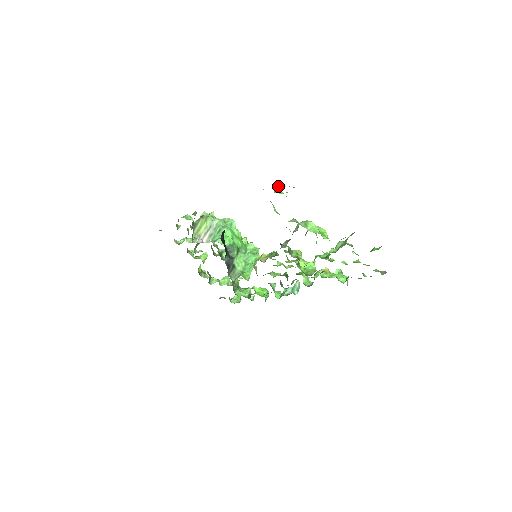
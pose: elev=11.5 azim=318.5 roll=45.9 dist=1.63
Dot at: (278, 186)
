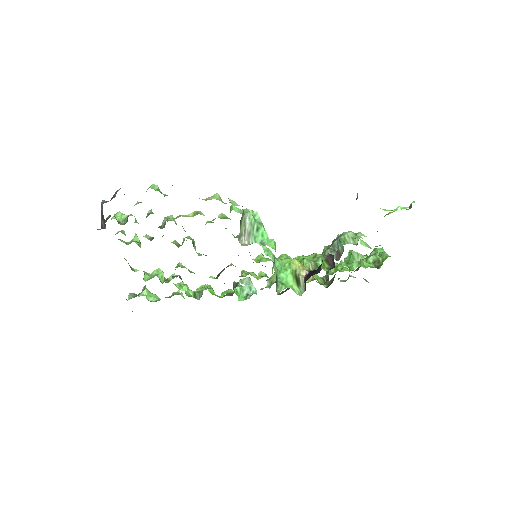
Dot at: occluded
